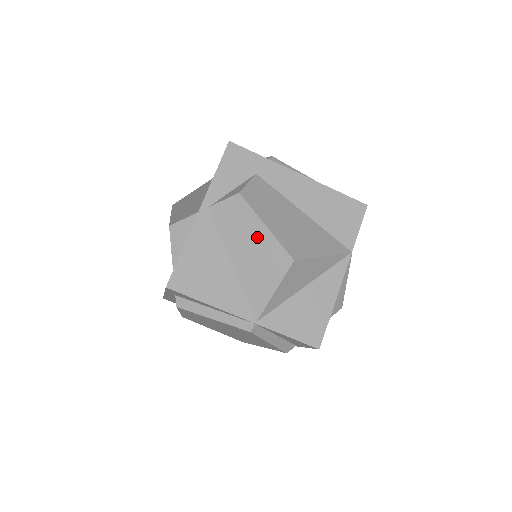
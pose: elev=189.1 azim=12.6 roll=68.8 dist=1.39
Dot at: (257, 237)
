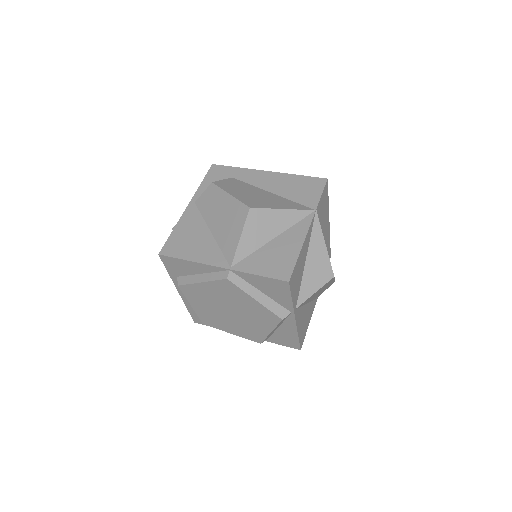
Dot at: (225, 205)
